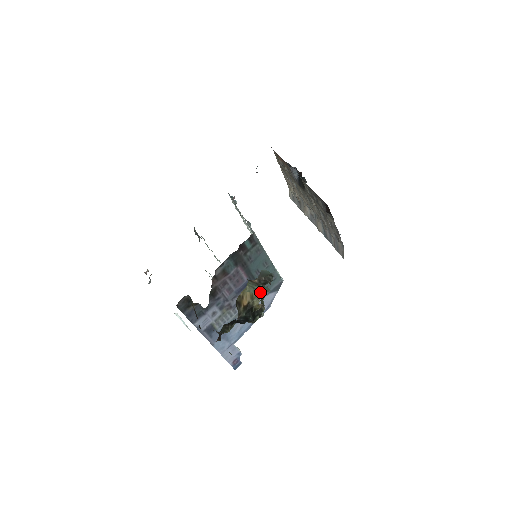
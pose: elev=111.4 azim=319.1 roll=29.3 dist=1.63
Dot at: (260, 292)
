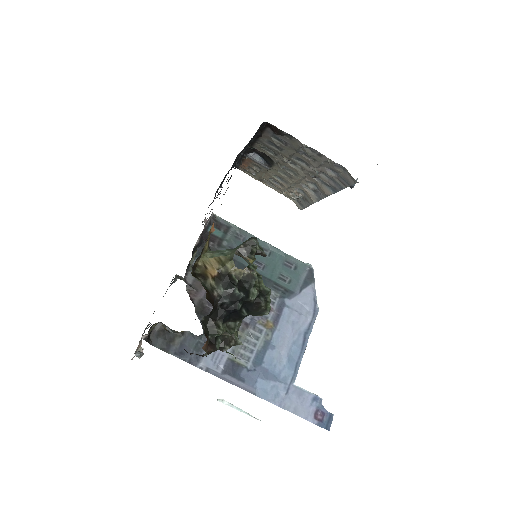
Dot at: (231, 252)
